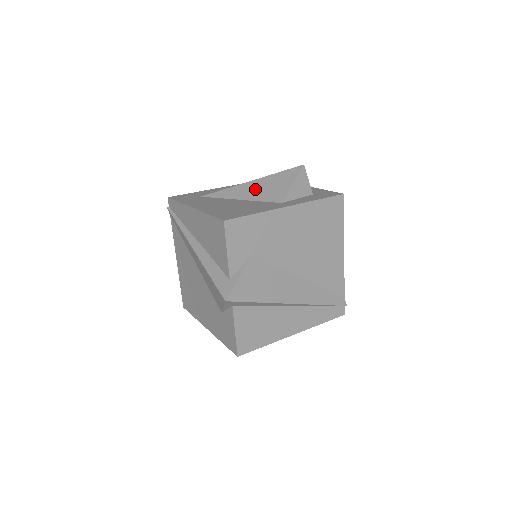
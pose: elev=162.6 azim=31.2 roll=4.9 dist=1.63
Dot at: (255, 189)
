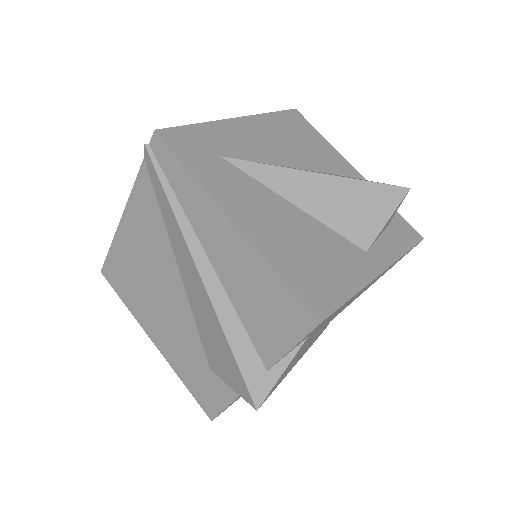
Dot at: (326, 197)
